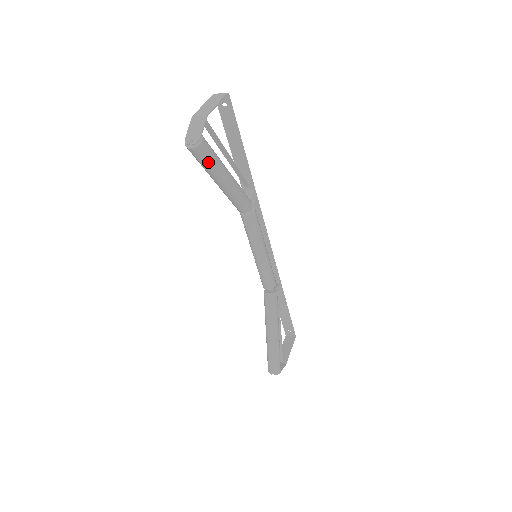
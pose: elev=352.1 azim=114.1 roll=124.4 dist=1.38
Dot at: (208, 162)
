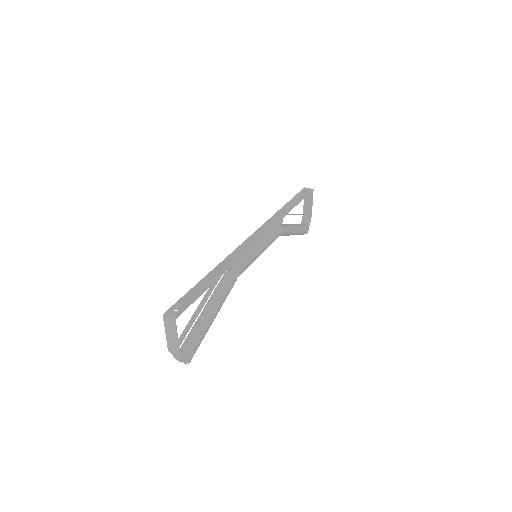
Dot at: (198, 346)
